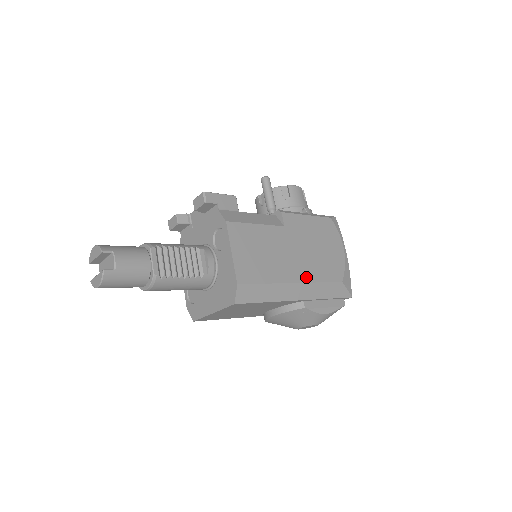
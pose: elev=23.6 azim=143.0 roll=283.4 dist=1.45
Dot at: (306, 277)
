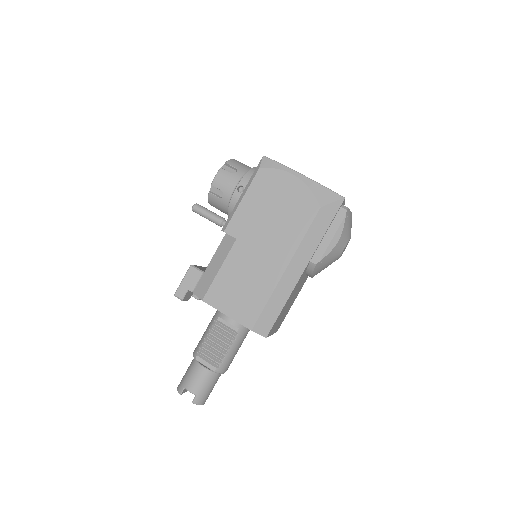
Dot at: (289, 252)
